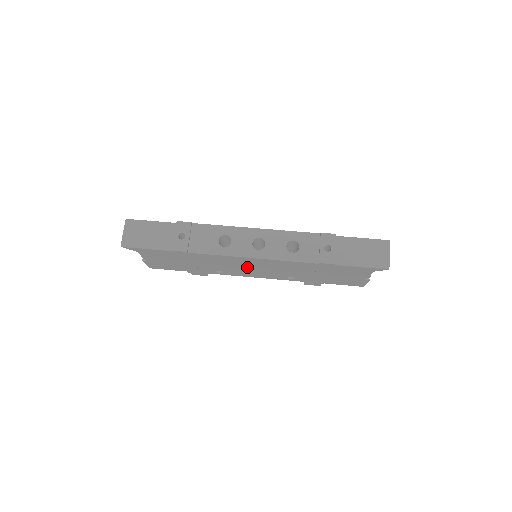
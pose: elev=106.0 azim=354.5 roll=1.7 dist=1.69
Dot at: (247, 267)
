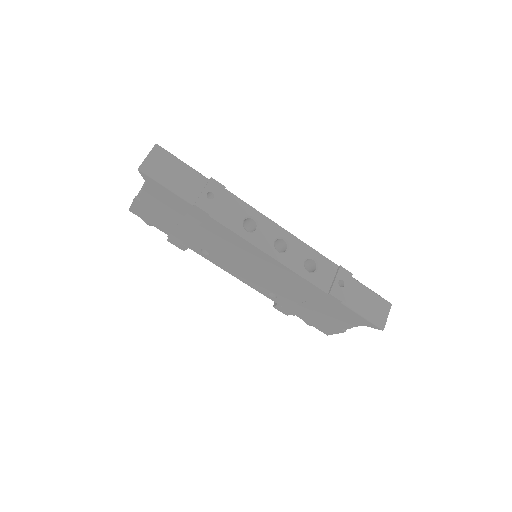
Dot at: (246, 262)
